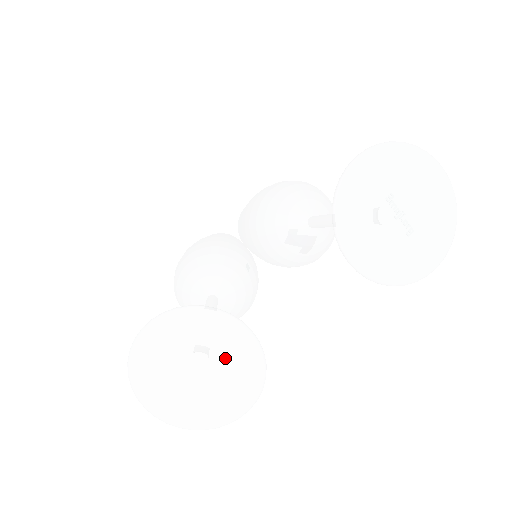
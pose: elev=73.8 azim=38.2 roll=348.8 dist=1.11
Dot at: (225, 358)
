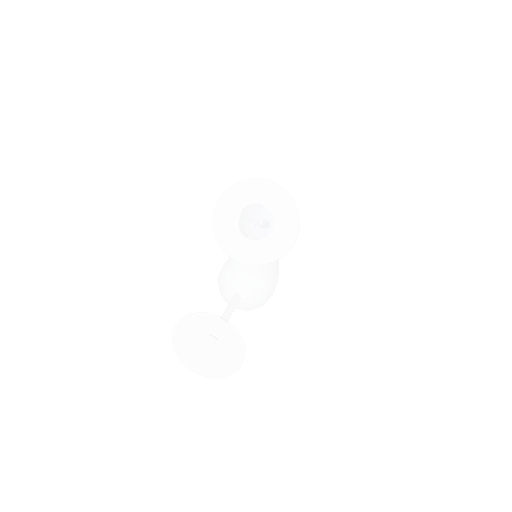
Dot at: (216, 335)
